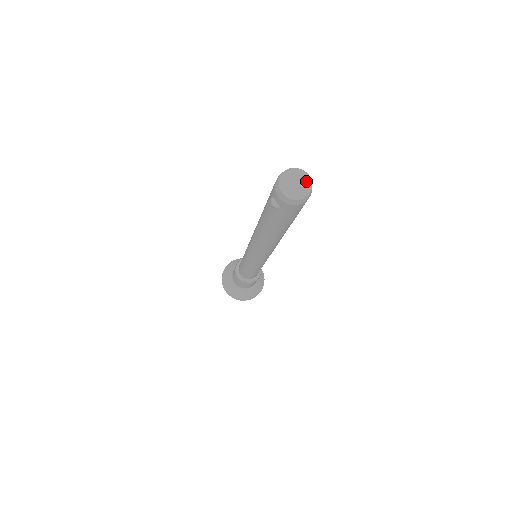
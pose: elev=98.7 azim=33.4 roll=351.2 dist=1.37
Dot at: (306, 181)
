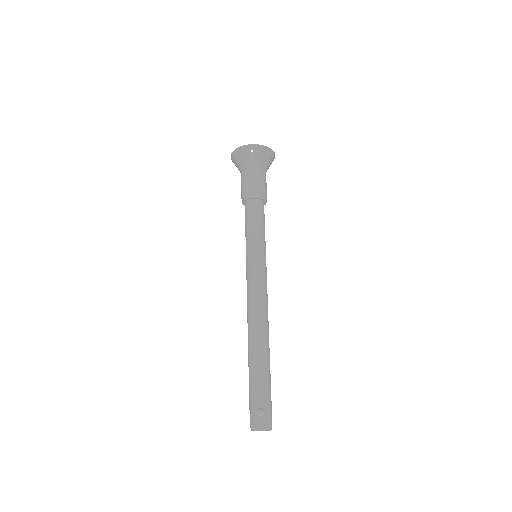
Dot at: occluded
